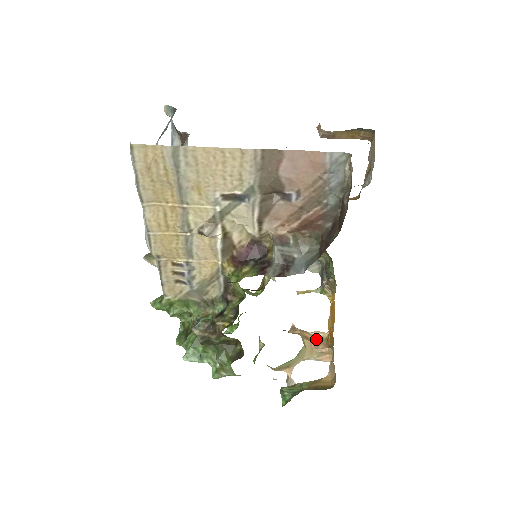
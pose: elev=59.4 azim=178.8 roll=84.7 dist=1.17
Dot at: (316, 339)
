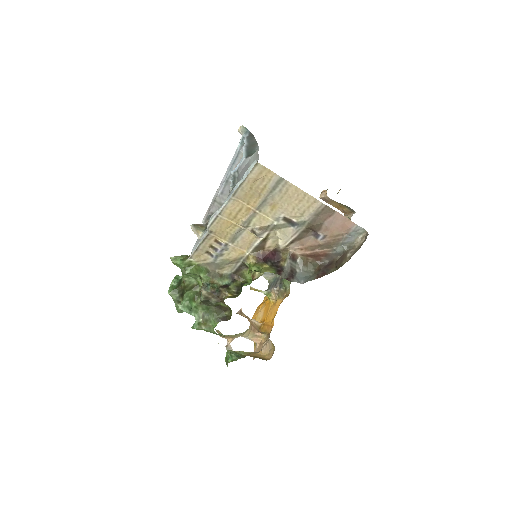
Dot at: (254, 325)
